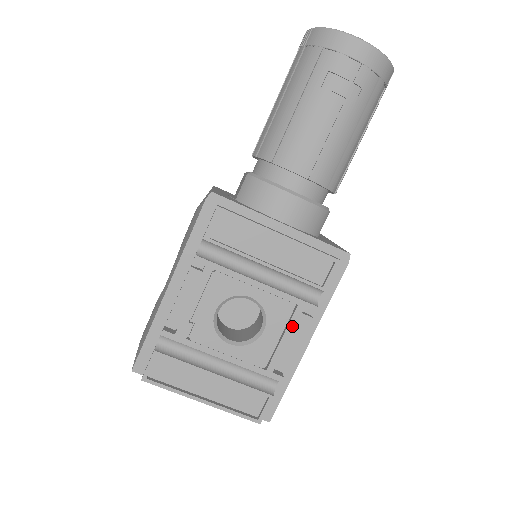
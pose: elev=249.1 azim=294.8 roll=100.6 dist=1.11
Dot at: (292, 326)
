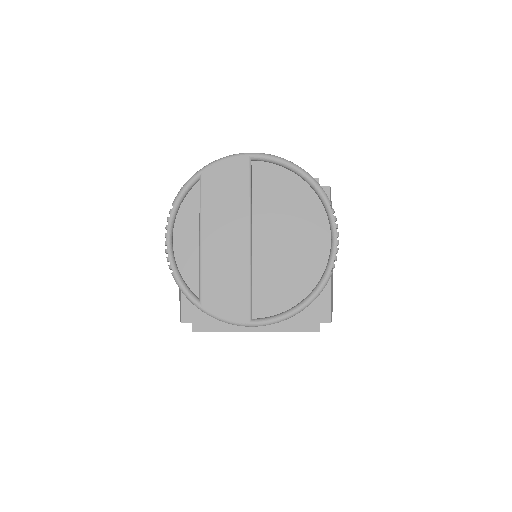
Dot at: occluded
